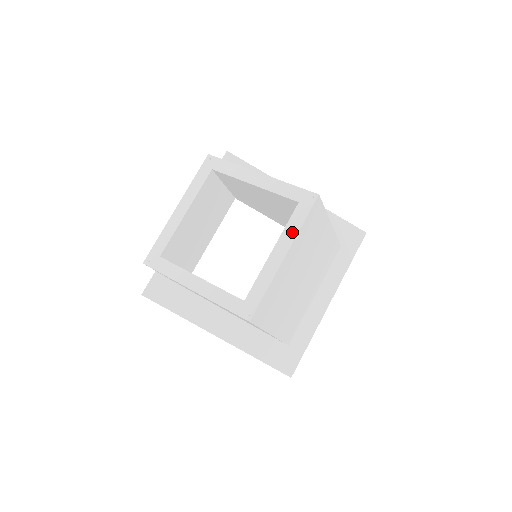
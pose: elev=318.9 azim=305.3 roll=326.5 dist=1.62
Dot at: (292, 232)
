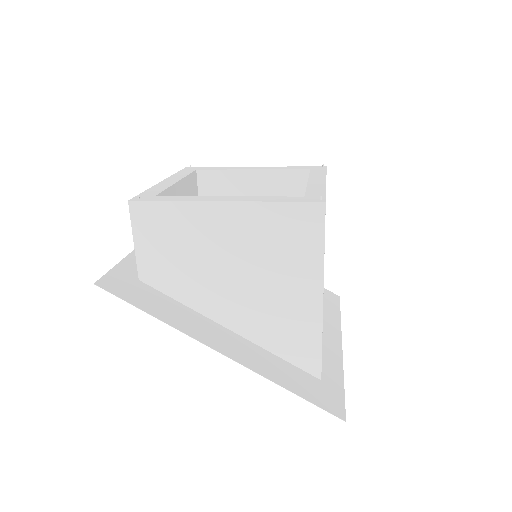
Dot at: (320, 175)
